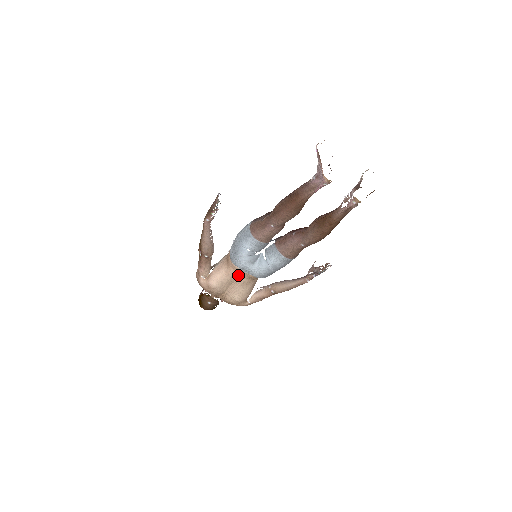
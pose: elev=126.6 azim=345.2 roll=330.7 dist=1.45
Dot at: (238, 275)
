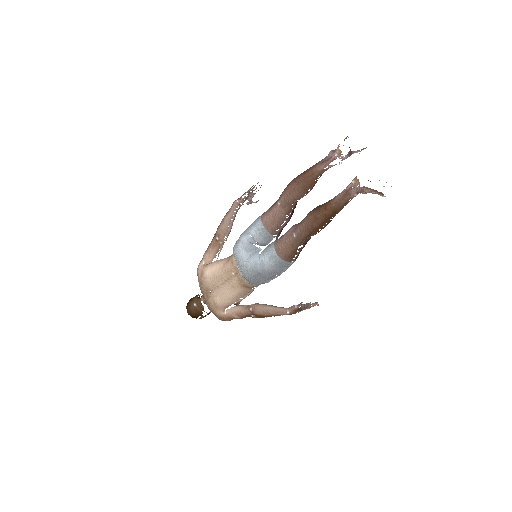
Dot at: (232, 273)
